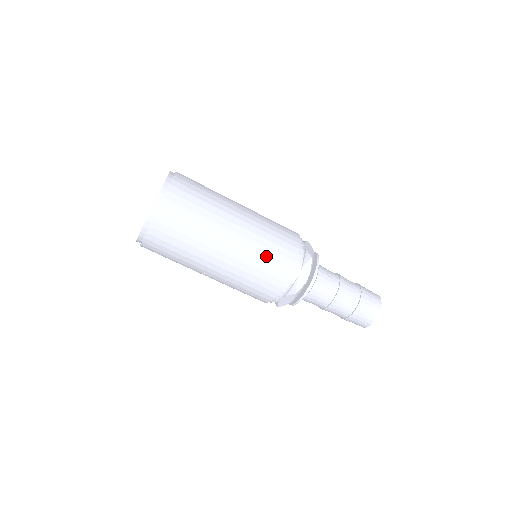
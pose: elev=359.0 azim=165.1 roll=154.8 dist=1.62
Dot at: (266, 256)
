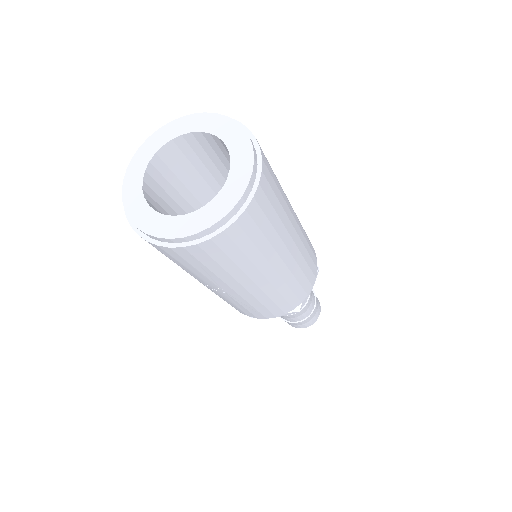
Dot at: (304, 273)
